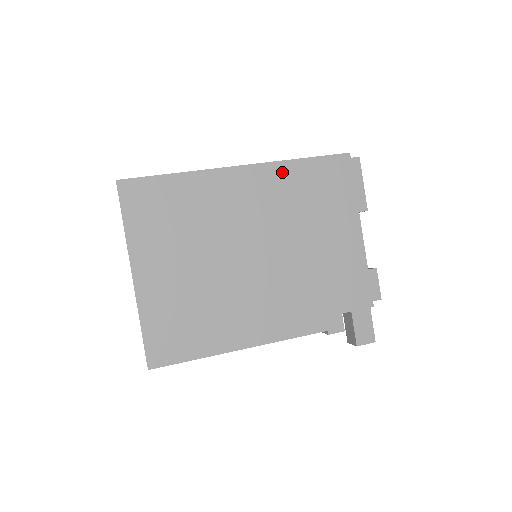
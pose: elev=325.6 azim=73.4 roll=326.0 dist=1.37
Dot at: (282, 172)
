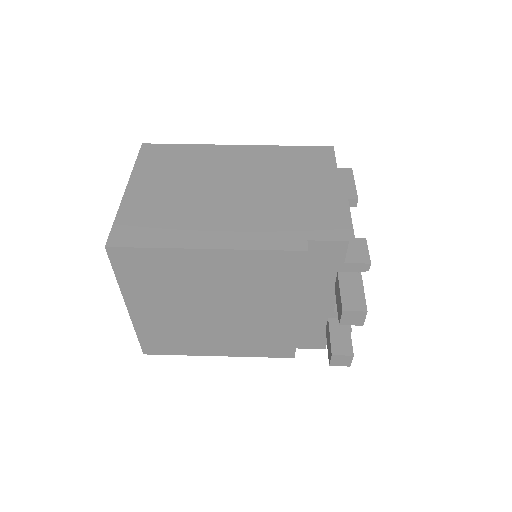
Dot at: (271, 151)
